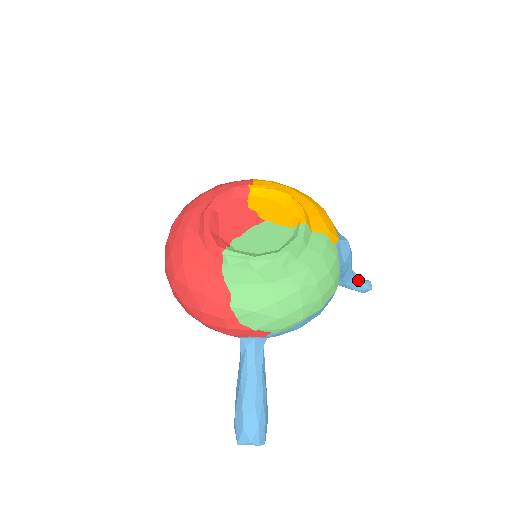
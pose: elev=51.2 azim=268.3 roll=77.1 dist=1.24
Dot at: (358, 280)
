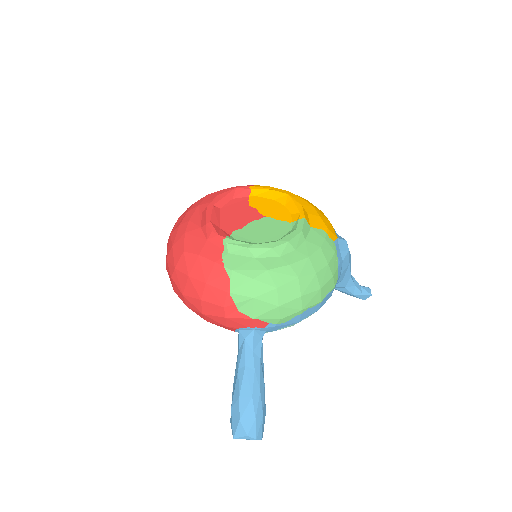
Dot at: (357, 285)
